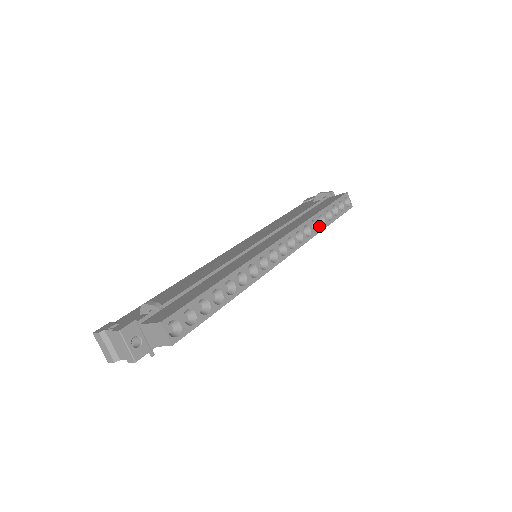
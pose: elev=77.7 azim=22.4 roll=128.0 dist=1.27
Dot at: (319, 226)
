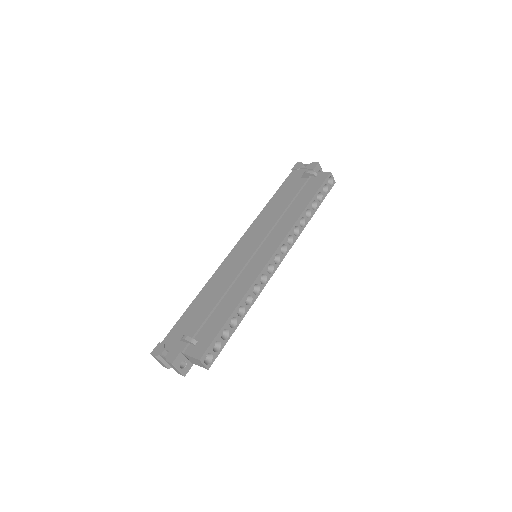
Dot at: (306, 220)
